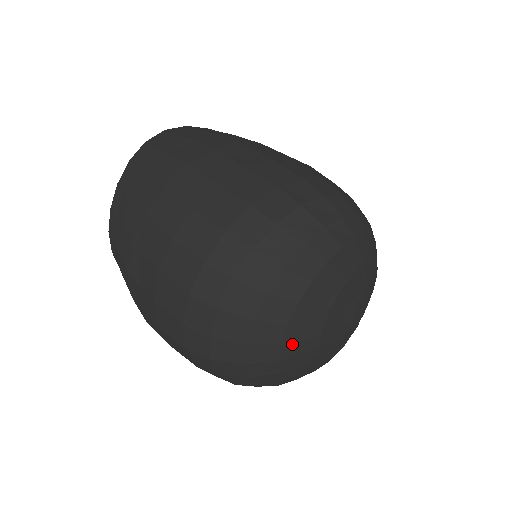
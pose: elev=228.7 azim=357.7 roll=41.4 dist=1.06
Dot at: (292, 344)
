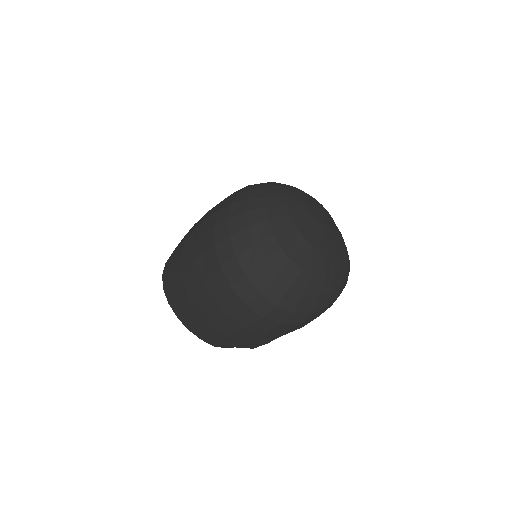
Dot at: (296, 254)
